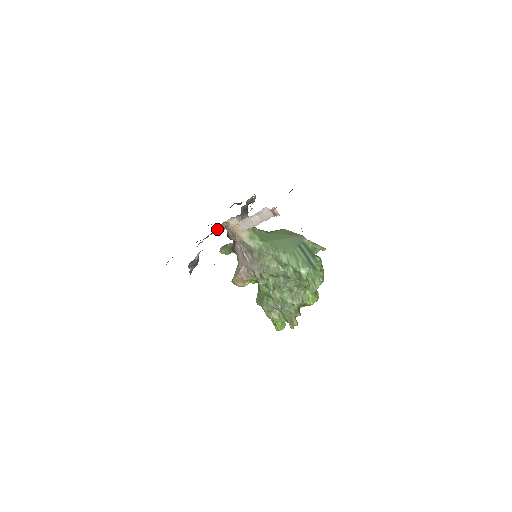
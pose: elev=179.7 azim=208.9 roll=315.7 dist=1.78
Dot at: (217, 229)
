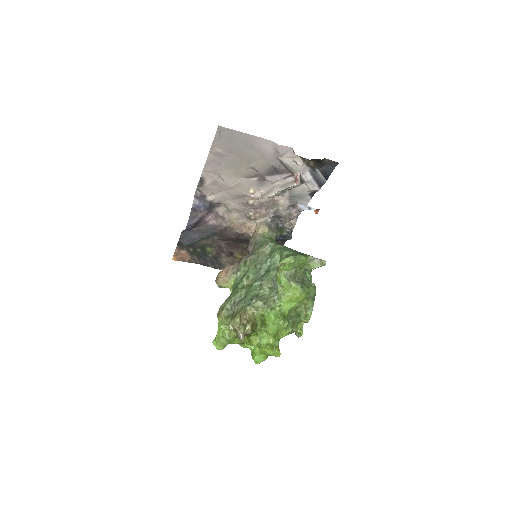
Dot at: (243, 231)
